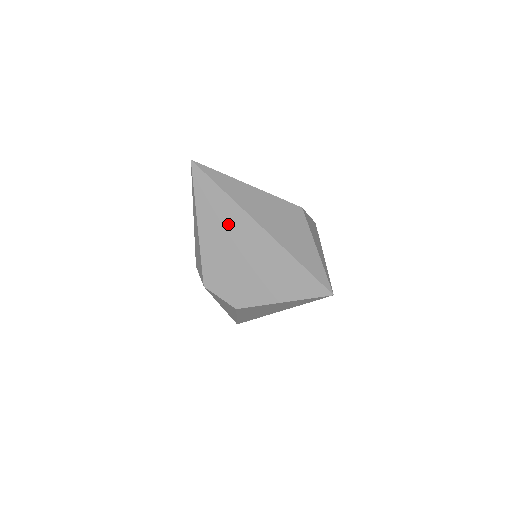
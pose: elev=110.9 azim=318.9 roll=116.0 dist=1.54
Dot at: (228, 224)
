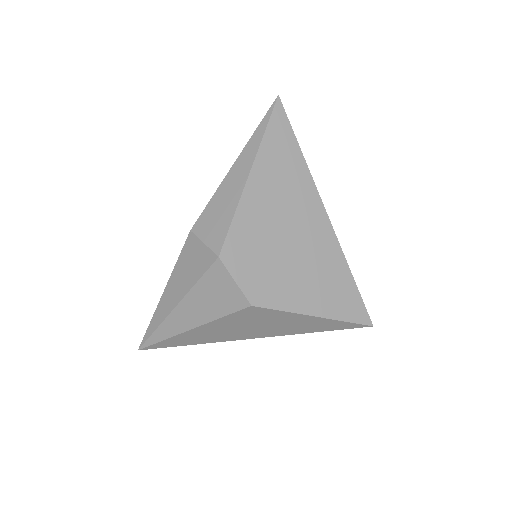
Dot at: (290, 192)
